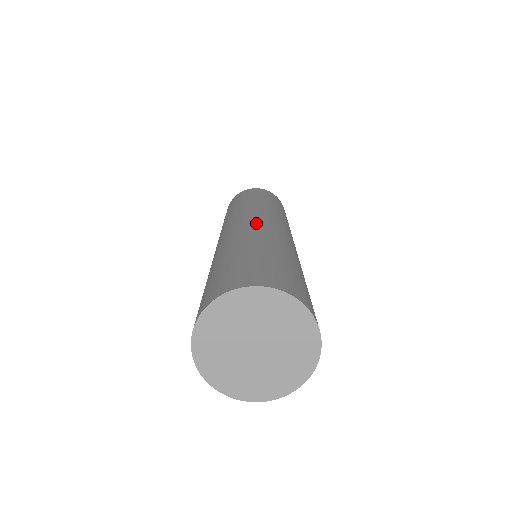
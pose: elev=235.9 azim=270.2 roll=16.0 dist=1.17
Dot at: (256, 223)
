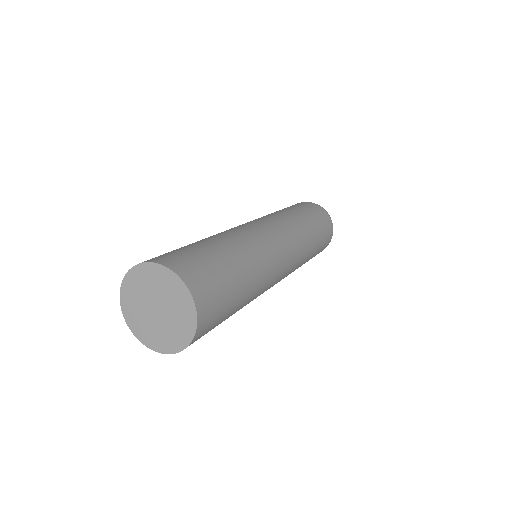
Dot at: (236, 227)
